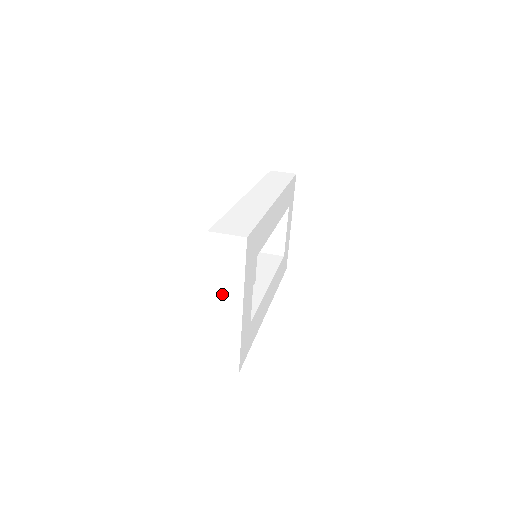
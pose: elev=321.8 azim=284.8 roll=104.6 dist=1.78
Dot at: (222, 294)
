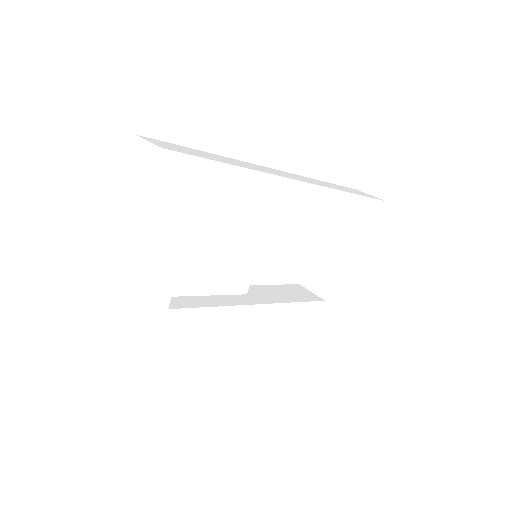
Dot at: (124, 230)
